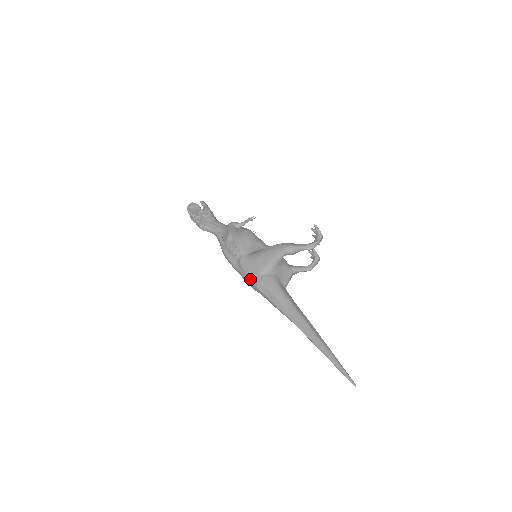
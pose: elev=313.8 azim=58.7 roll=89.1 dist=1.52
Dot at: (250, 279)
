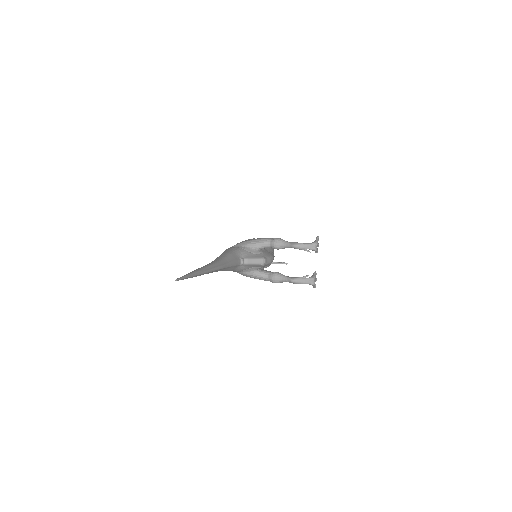
Dot at: occluded
